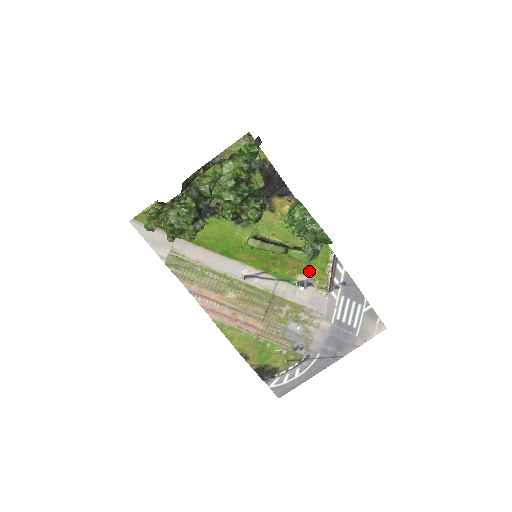
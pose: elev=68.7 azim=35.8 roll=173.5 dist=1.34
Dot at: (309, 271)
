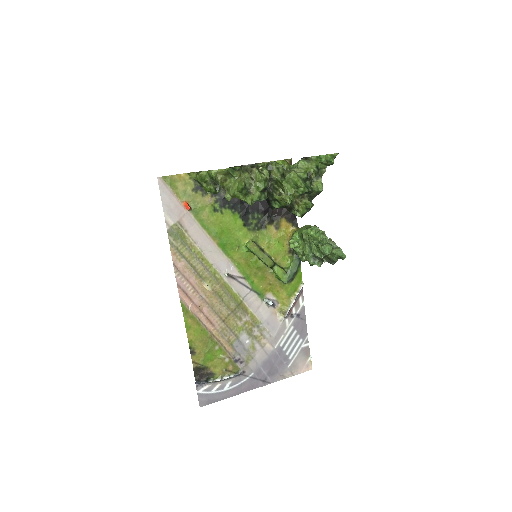
Dot at: (278, 293)
